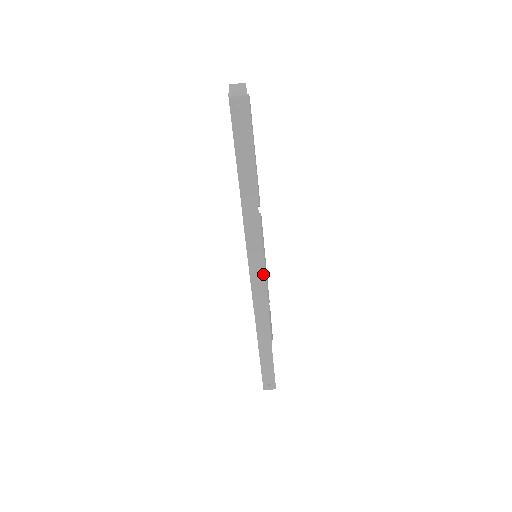
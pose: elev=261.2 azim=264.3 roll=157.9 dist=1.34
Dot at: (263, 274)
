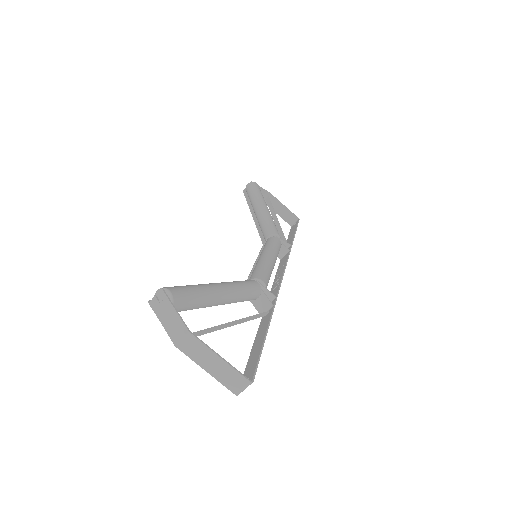
Dot at: (284, 271)
